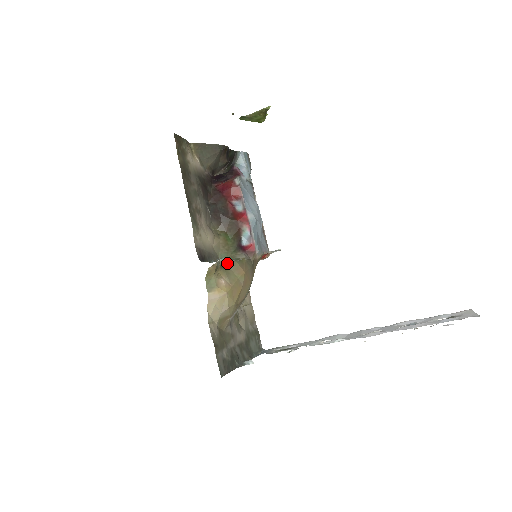
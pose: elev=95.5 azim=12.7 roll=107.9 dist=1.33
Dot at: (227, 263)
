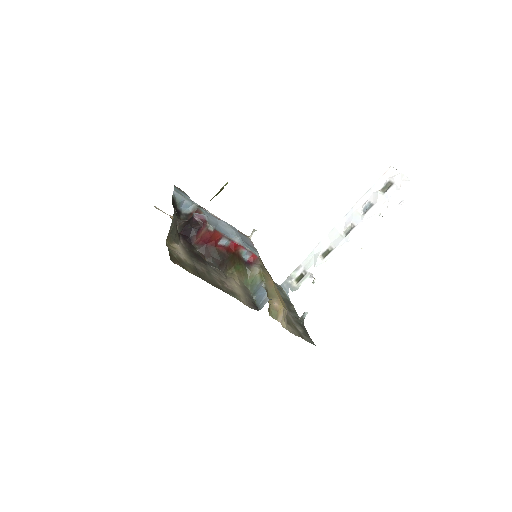
Dot at: occluded
